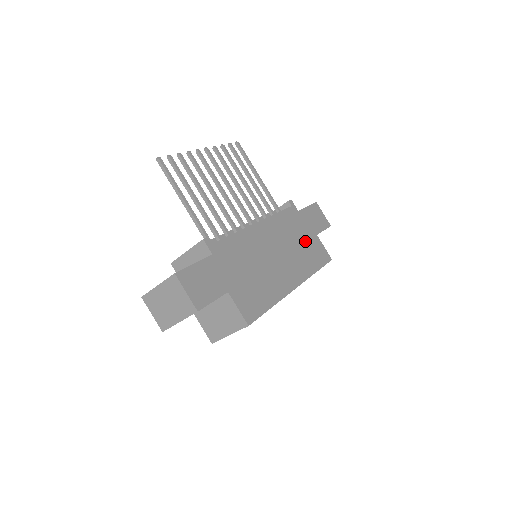
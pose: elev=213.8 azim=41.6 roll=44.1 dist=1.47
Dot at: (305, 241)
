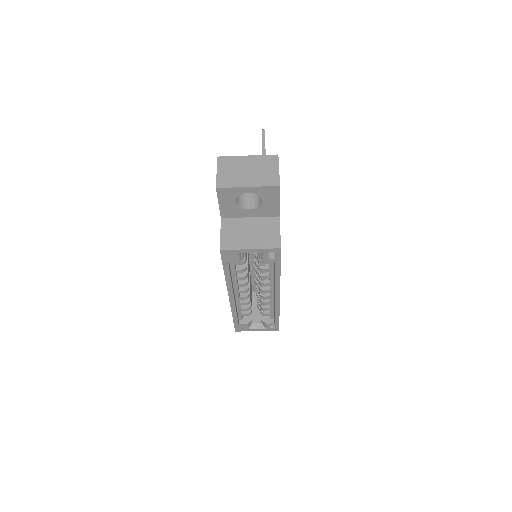
Dot at: occluded
